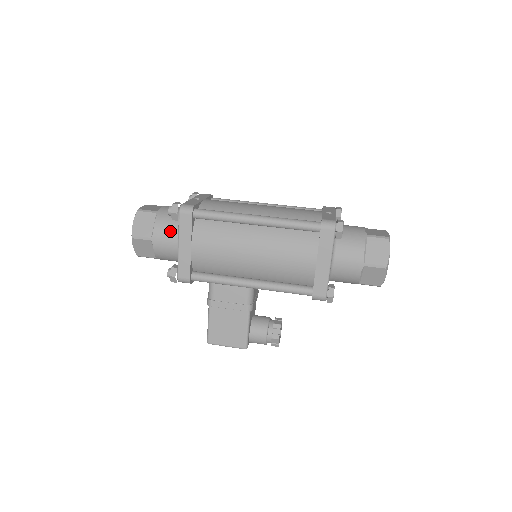
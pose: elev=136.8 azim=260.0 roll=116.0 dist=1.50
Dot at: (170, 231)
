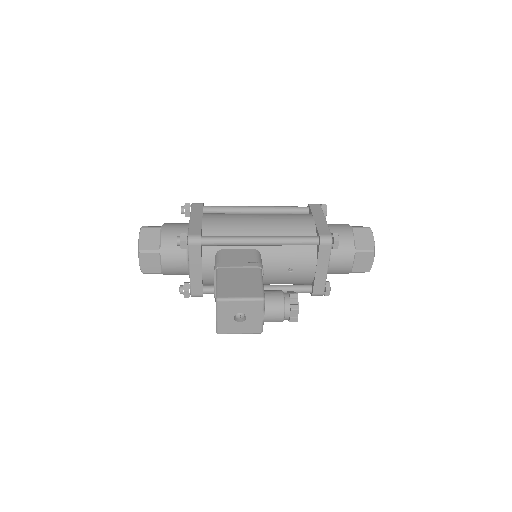
Dot at: (179, 224)
